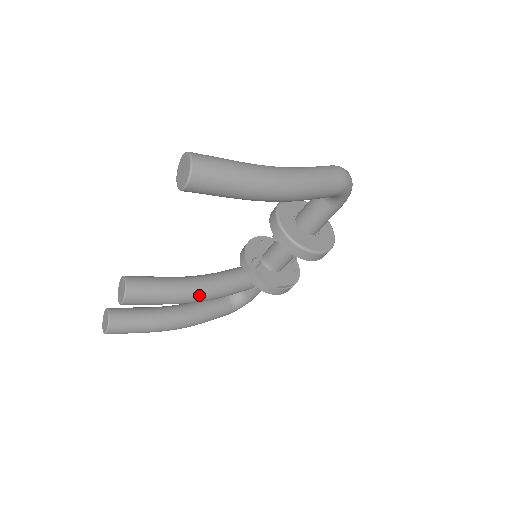
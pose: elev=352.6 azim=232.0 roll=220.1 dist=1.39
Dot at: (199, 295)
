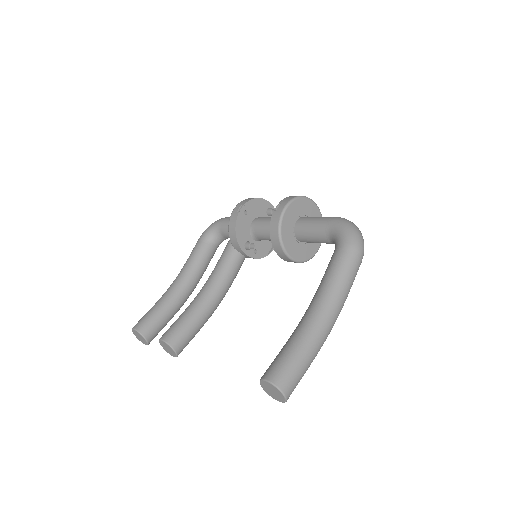
Dot at: (218, 305)
